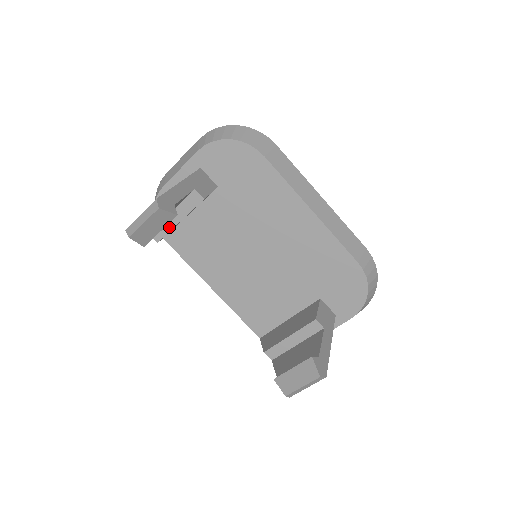
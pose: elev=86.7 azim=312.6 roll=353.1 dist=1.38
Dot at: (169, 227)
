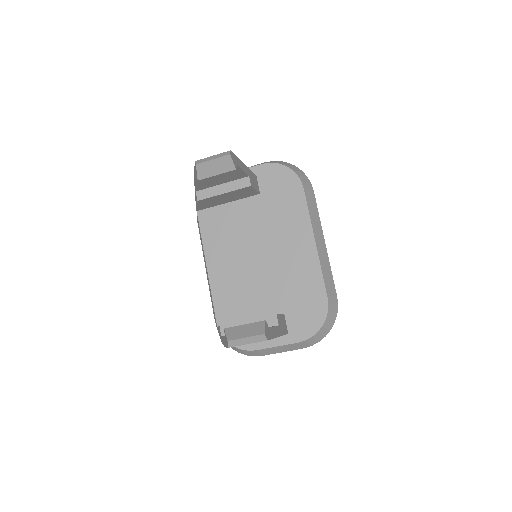
Dot at: (214, 193)
